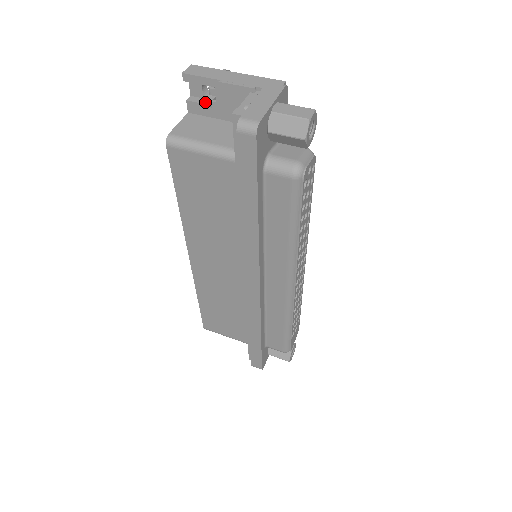
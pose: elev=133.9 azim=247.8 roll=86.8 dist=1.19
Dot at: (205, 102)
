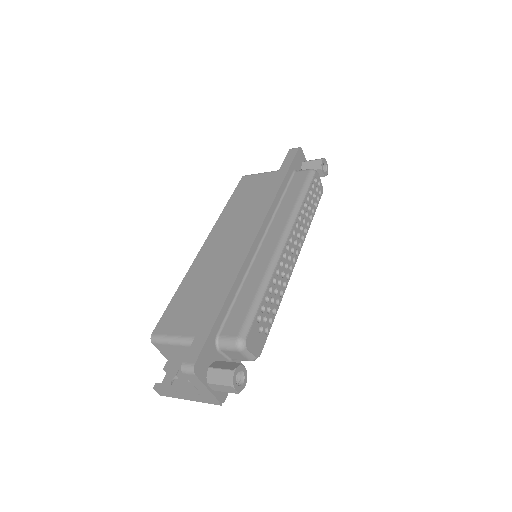
Dot at: occluded
